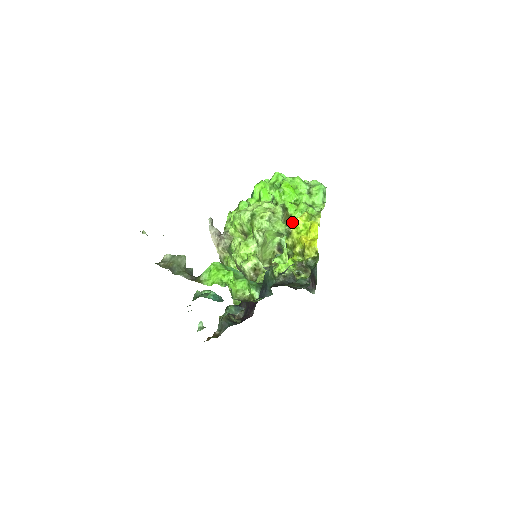
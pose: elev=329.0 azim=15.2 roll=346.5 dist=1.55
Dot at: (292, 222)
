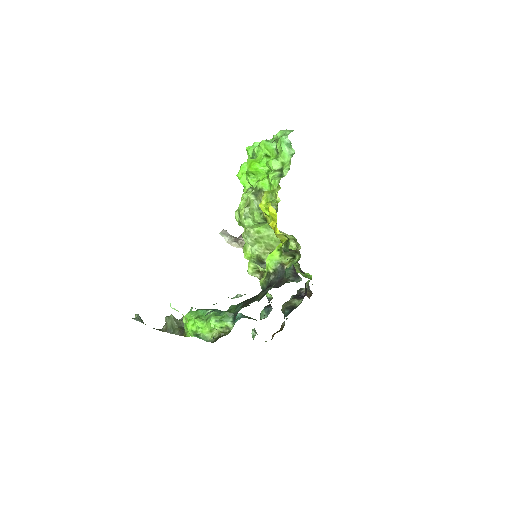
Dot at: occluded
